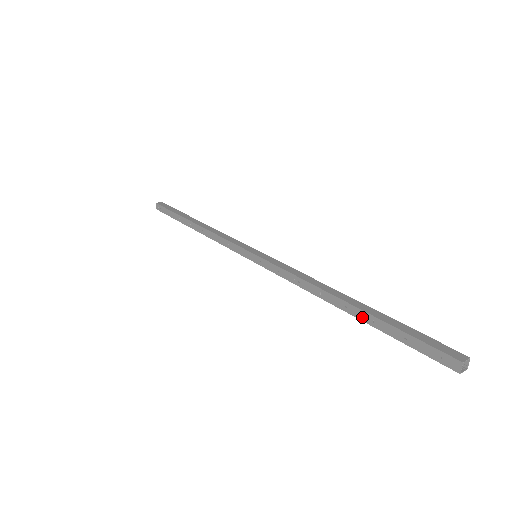
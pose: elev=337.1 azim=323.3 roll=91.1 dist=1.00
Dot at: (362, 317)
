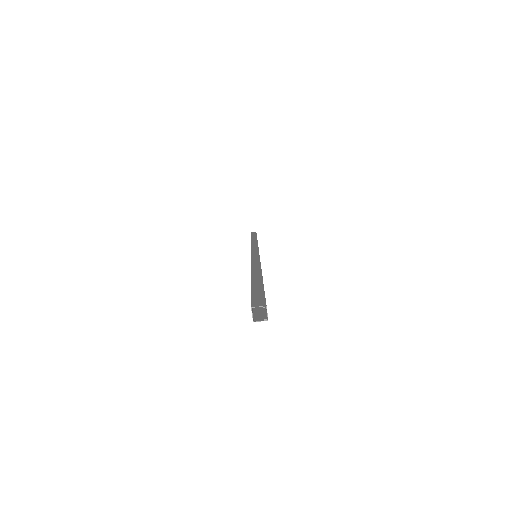
Dot at: occluded
